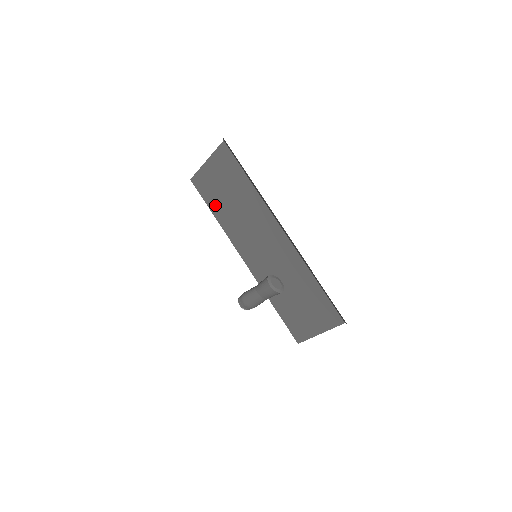
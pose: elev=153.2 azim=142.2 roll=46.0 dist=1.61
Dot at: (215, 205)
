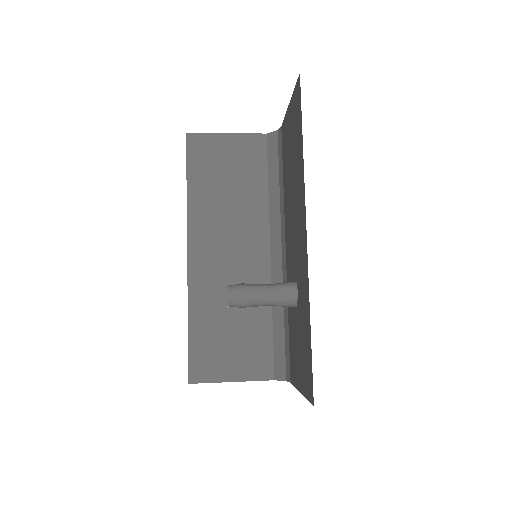
Dot at: (199, 178)
